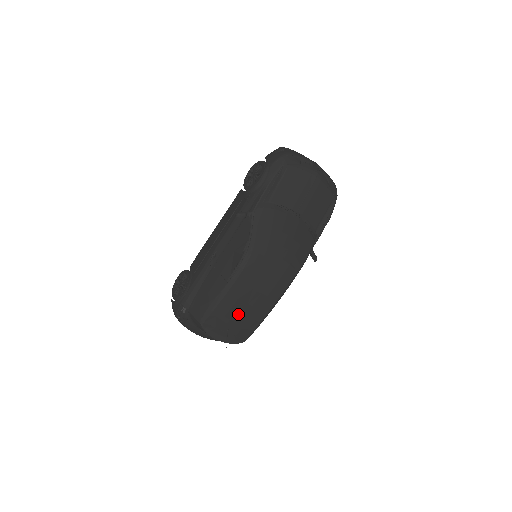
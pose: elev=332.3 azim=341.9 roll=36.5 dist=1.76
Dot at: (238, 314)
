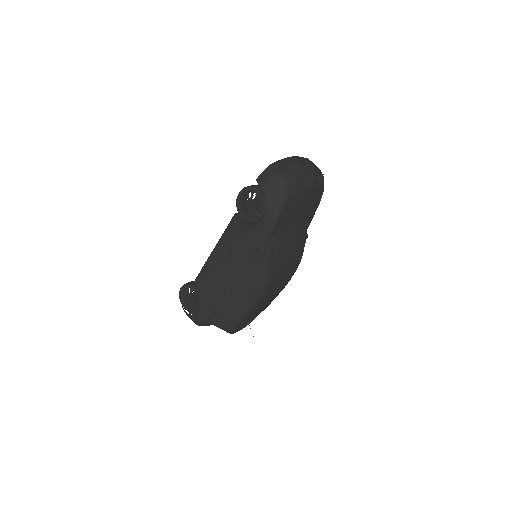
Dot at: occluded
